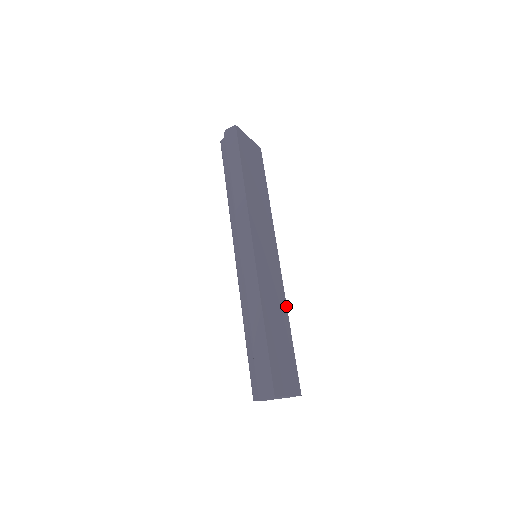
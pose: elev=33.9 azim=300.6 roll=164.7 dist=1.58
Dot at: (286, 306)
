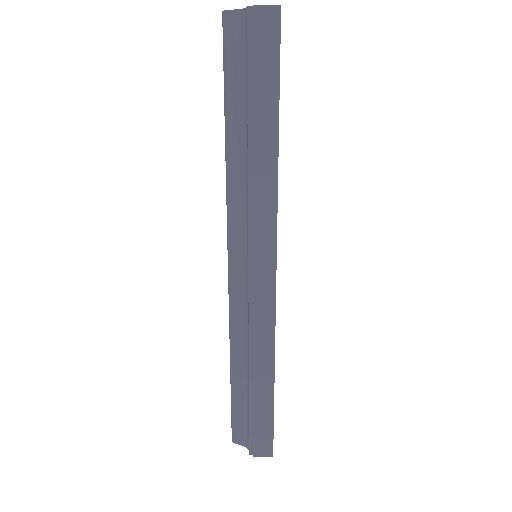
Dot at: occluded
